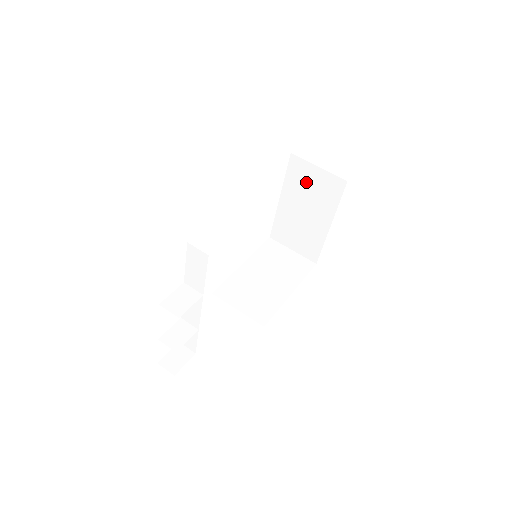
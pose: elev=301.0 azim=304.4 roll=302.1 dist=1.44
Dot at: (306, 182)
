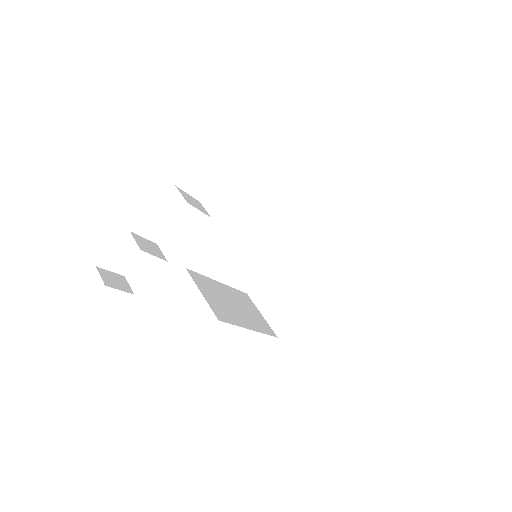
Dot at: (321, 251)
